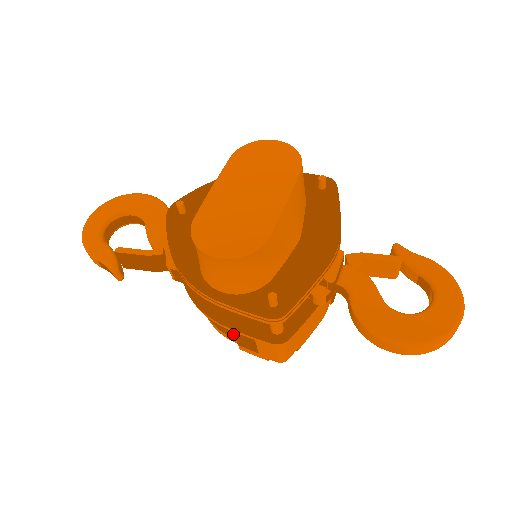
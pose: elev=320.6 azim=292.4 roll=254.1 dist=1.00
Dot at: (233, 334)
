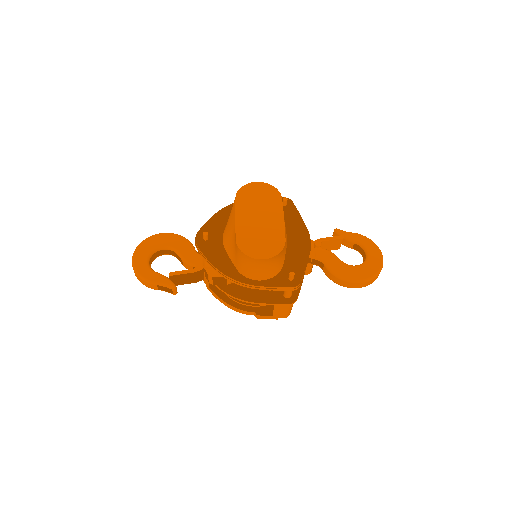
Dot at: (251, 310)
